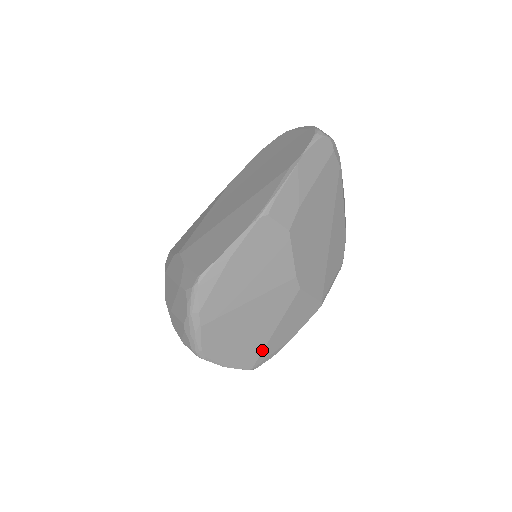
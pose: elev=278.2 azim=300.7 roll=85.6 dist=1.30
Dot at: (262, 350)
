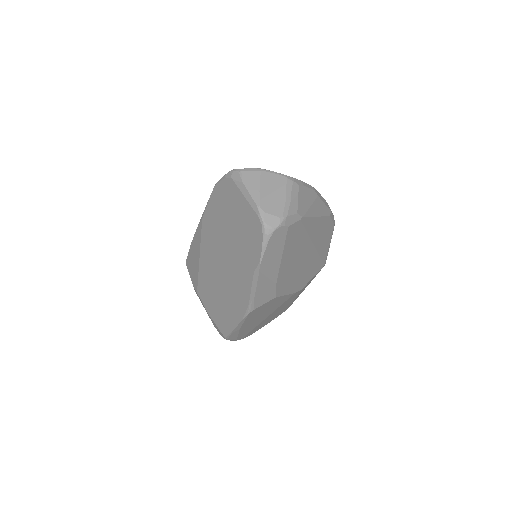
Dot at: occluded
